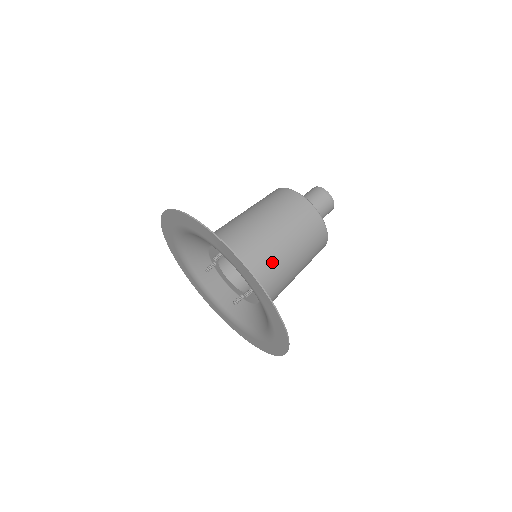
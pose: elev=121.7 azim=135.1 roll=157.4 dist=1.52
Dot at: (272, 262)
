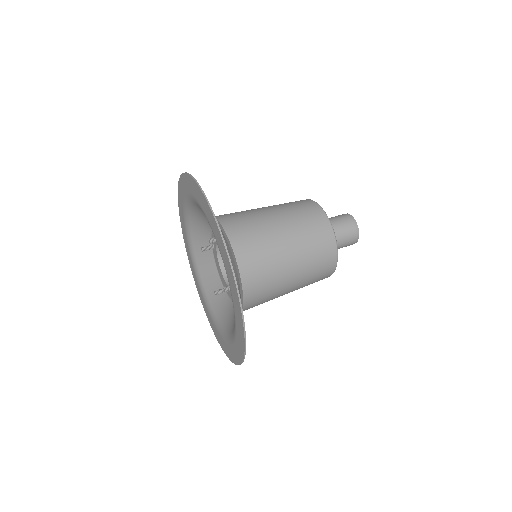
Dot at: (265, 268)
